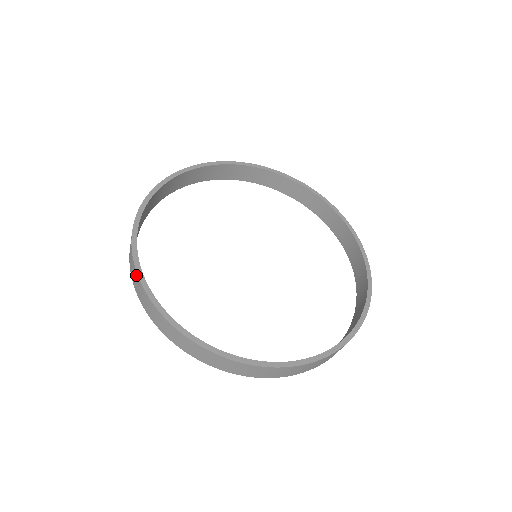
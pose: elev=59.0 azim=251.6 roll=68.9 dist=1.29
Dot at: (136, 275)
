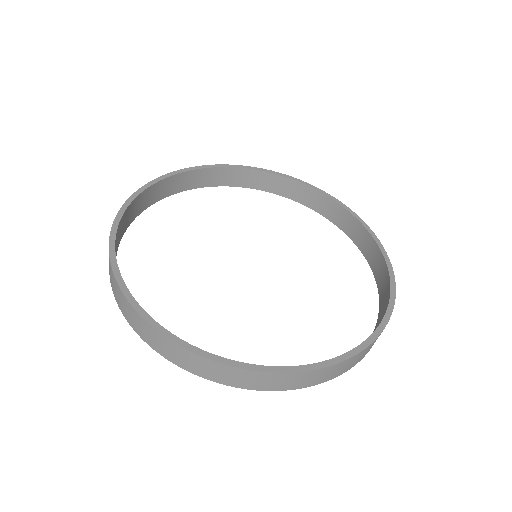
Dot at: (124, 299)
